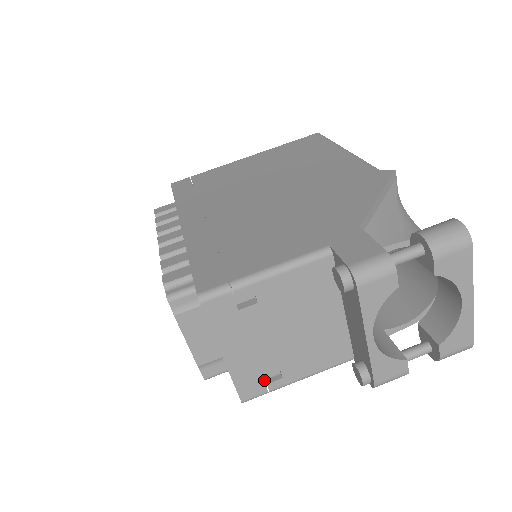
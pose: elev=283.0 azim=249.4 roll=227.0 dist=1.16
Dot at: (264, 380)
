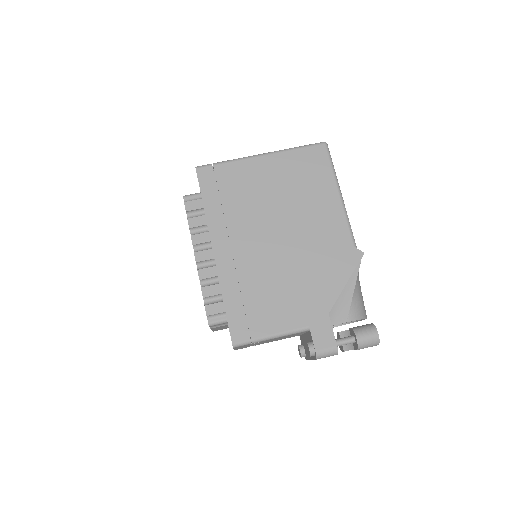
Dot at: occluded
